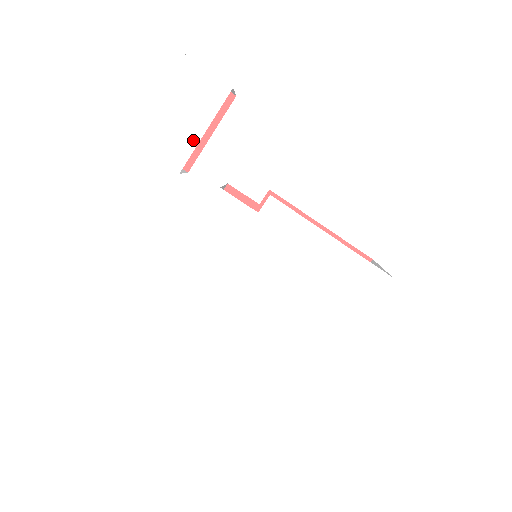
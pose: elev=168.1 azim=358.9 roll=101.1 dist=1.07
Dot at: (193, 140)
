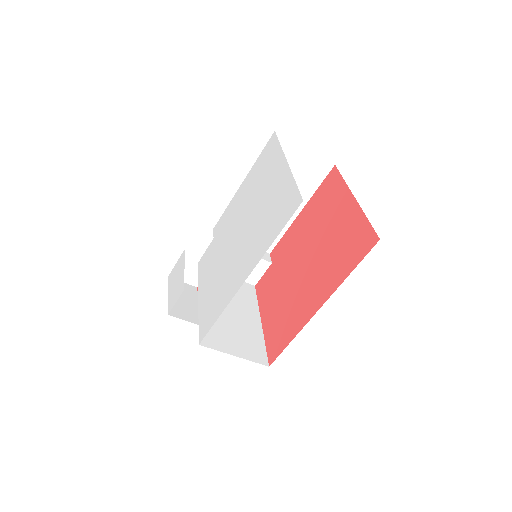
Dot at: (183, 277)
